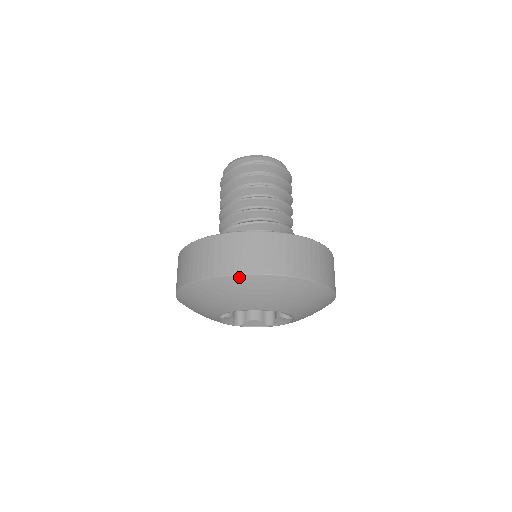
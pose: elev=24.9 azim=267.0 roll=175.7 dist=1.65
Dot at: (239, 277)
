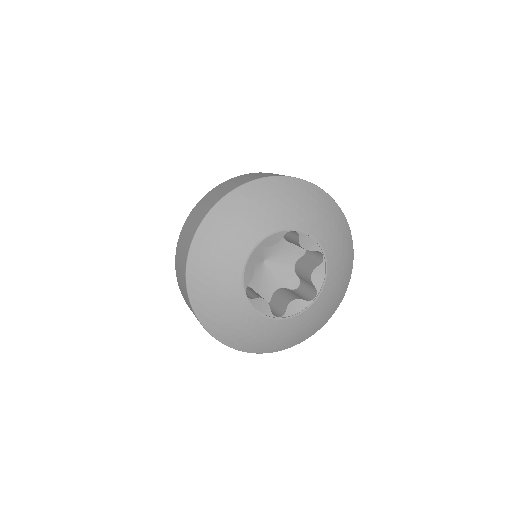
Dot at: (314, 187)
